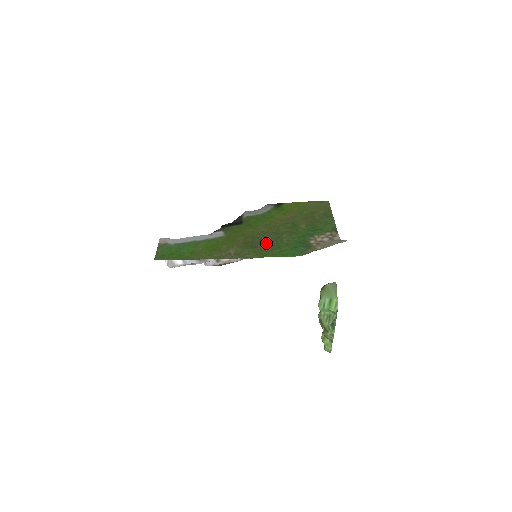
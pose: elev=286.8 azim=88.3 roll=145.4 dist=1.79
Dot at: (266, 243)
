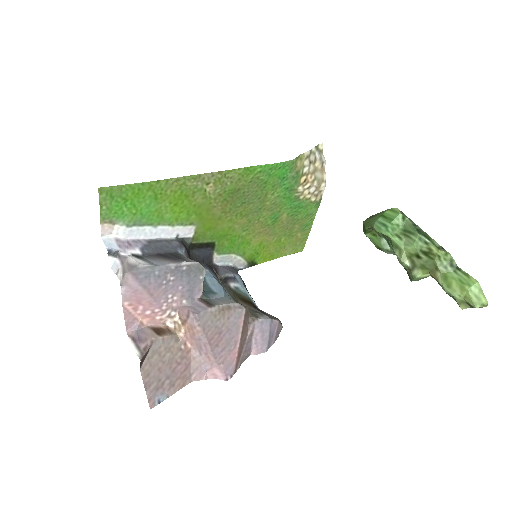
Dot at: (249, 194)
